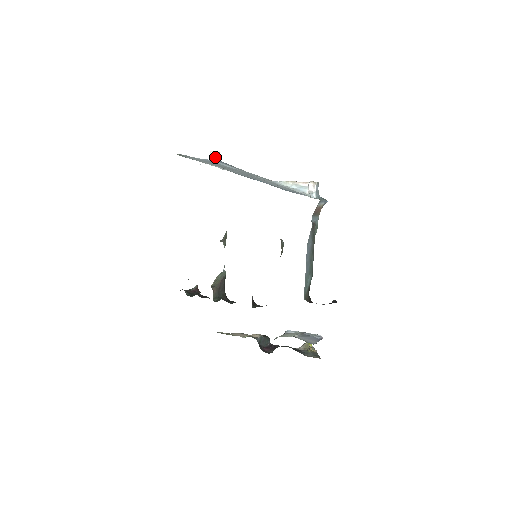
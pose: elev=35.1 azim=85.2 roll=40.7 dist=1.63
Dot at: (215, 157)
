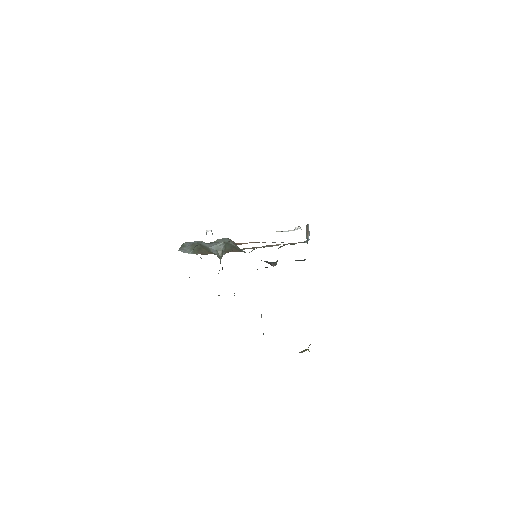
Dot at: (211, 231)
